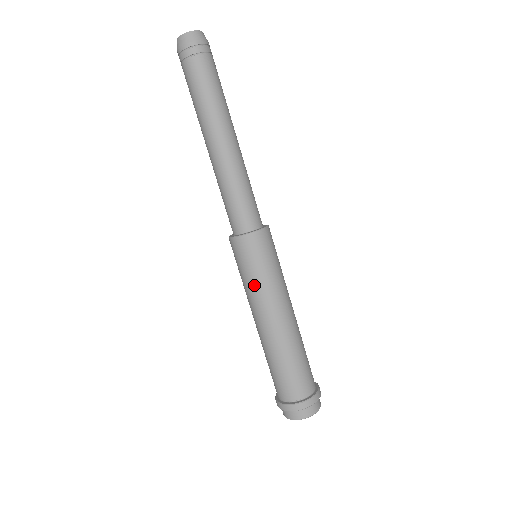
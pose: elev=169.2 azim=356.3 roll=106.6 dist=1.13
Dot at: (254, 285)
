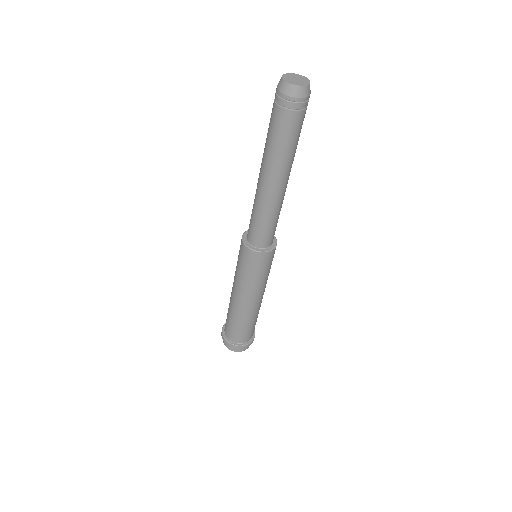
Dot at: (261, 281)
